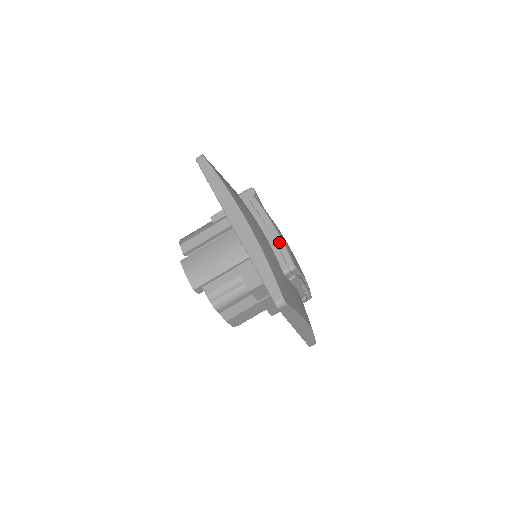
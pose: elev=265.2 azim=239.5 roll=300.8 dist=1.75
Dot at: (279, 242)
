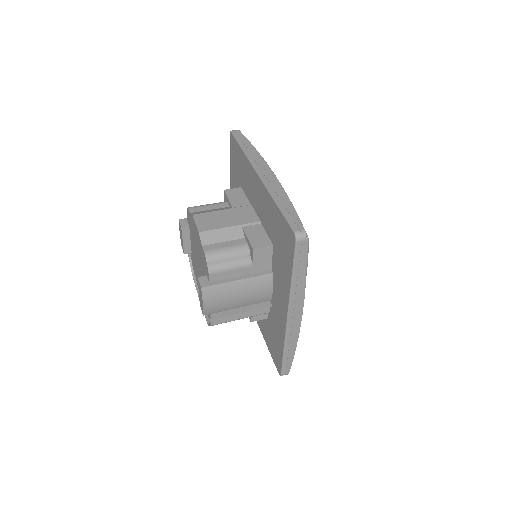
Dot at: occluded
